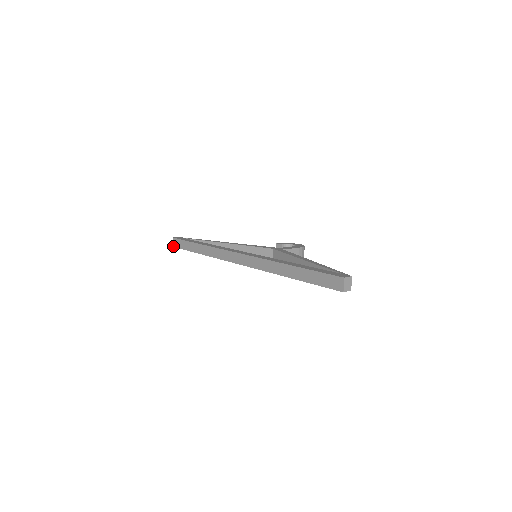
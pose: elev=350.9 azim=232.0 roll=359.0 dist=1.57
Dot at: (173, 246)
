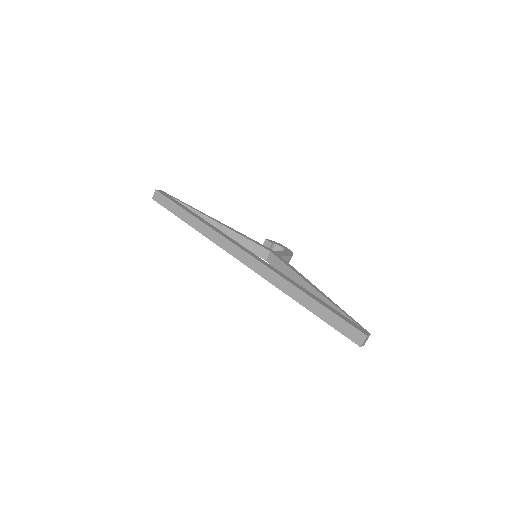
Dot at: (153, 198)
